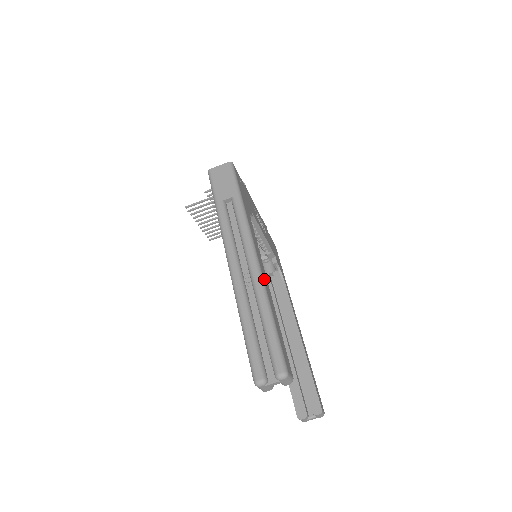
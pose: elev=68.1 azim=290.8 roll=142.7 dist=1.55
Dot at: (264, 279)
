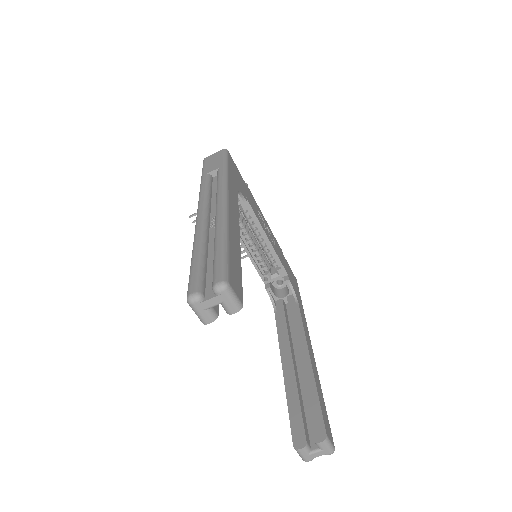
Dot at: (230, 219)
